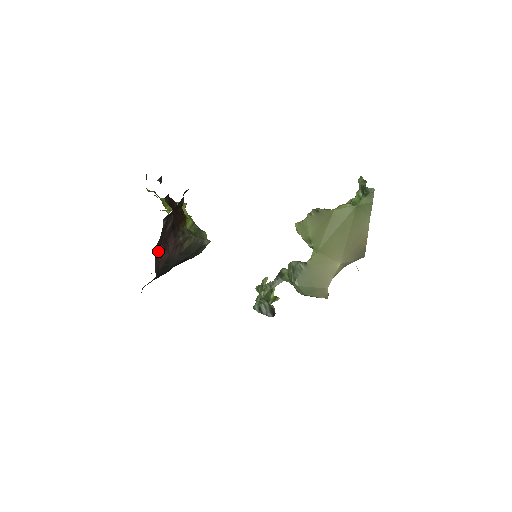
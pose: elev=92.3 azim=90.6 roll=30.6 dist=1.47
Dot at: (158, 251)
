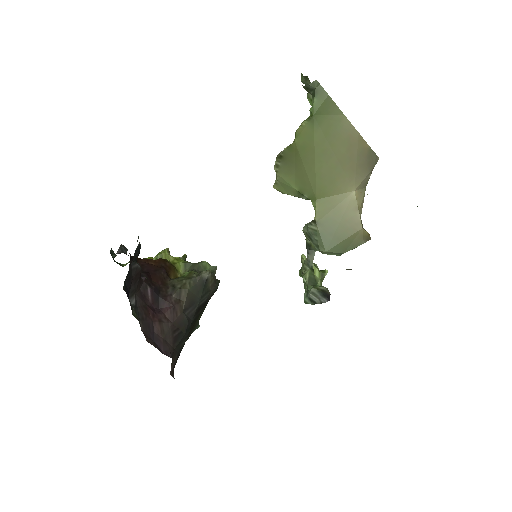
Dot at: (153, 330)
